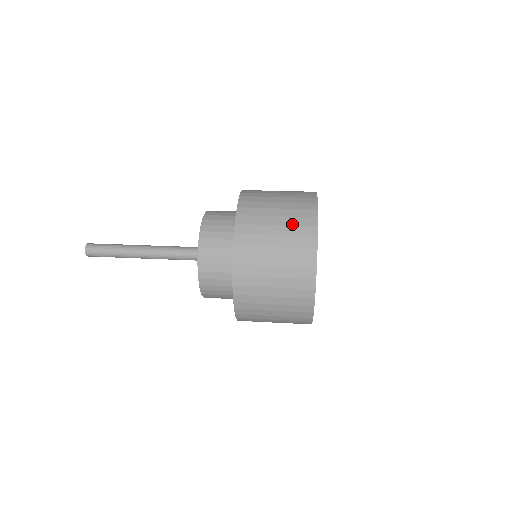
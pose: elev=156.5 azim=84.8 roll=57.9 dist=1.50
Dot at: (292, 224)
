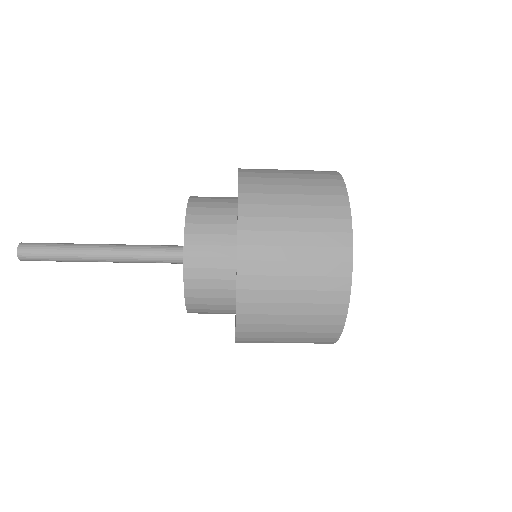
Dot at: (311, 178)
